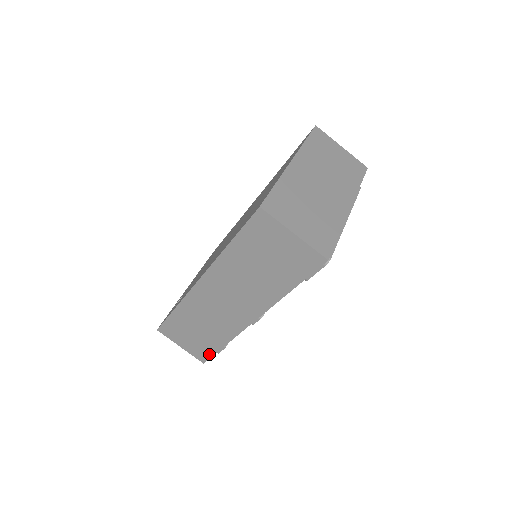
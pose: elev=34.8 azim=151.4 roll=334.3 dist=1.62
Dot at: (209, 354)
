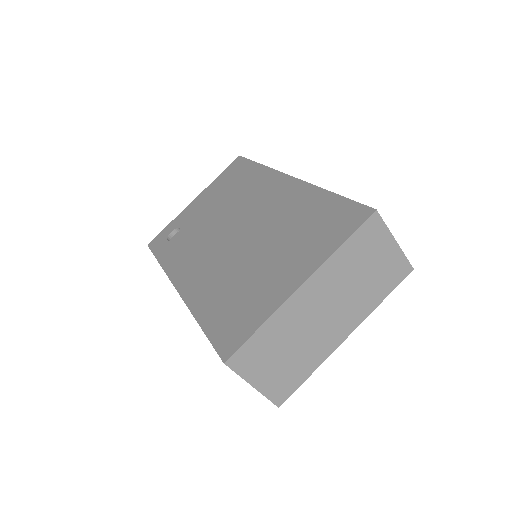
Dot at: occluded
